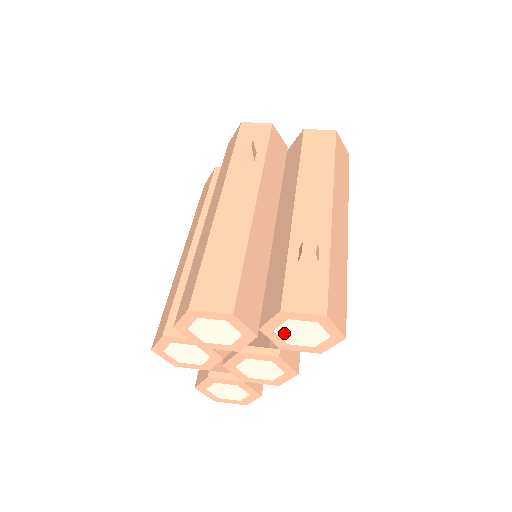
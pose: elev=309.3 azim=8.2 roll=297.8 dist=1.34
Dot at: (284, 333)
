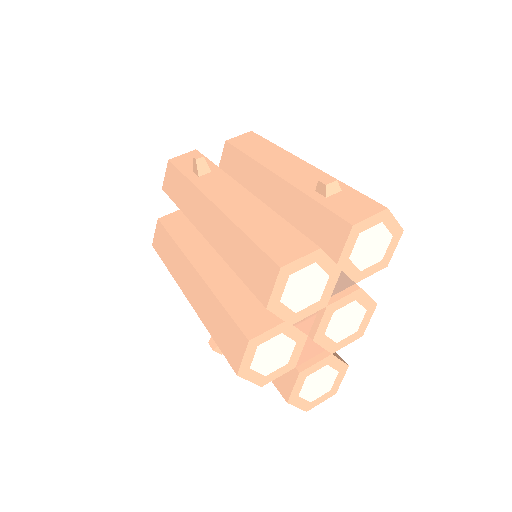
Dot at: (357, 256)
